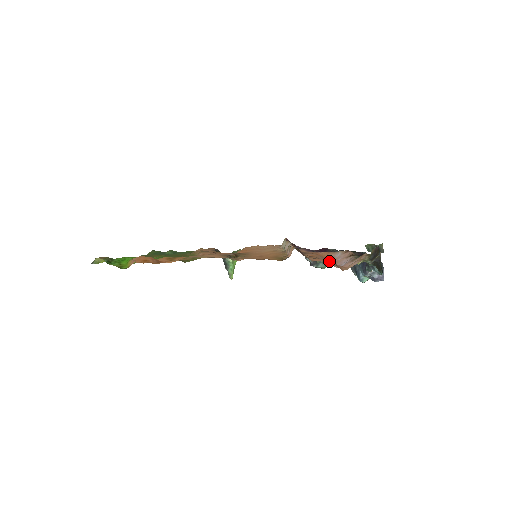
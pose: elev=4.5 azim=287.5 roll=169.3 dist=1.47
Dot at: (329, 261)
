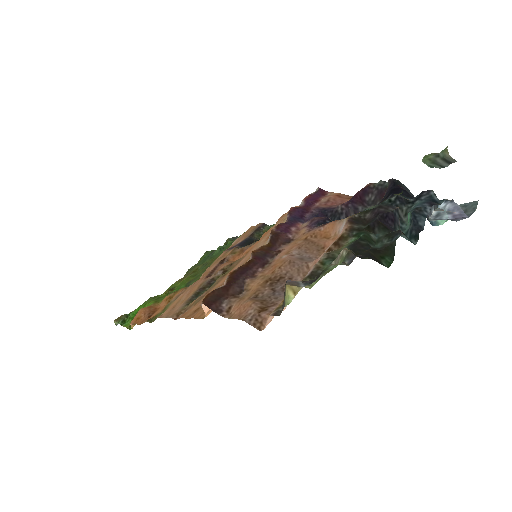
Dot at: (253, 307)
